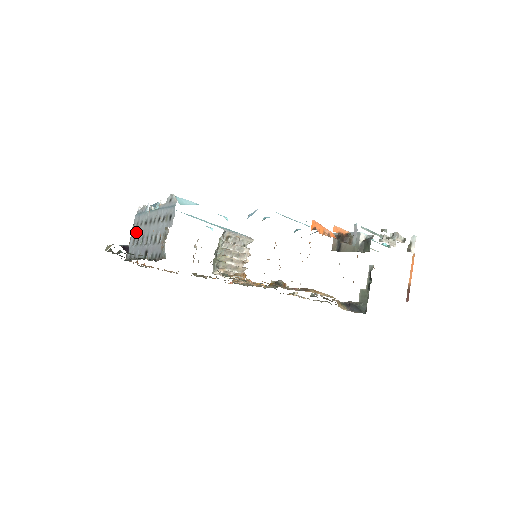
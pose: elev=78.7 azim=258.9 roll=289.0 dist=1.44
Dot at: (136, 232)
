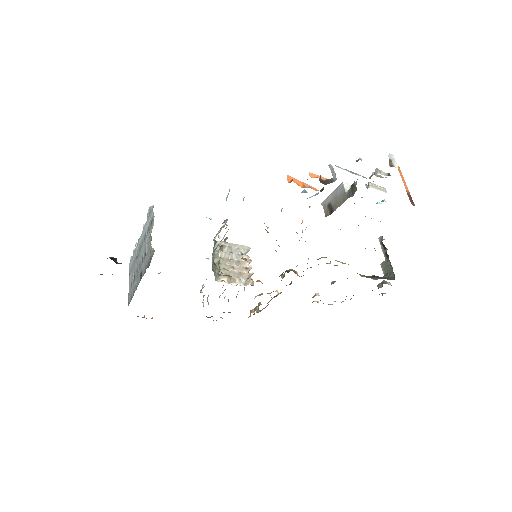
Dot at: (132, 275)
